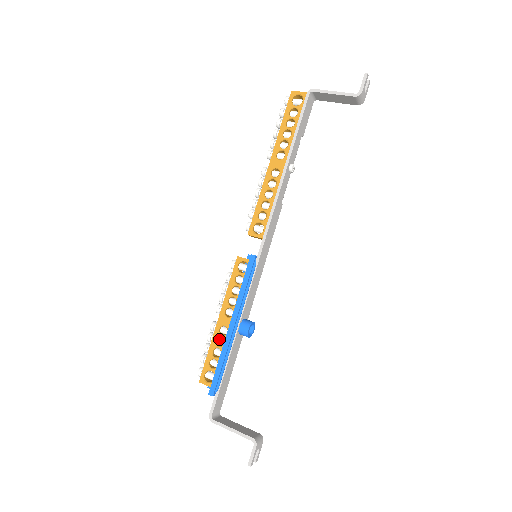
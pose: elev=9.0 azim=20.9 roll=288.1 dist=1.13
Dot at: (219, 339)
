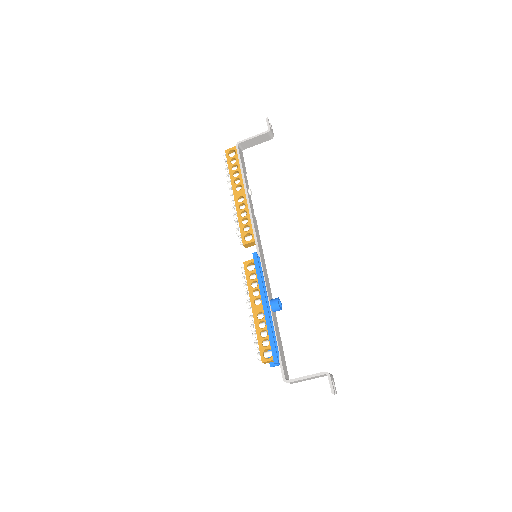
Dot at: (260, 324)
